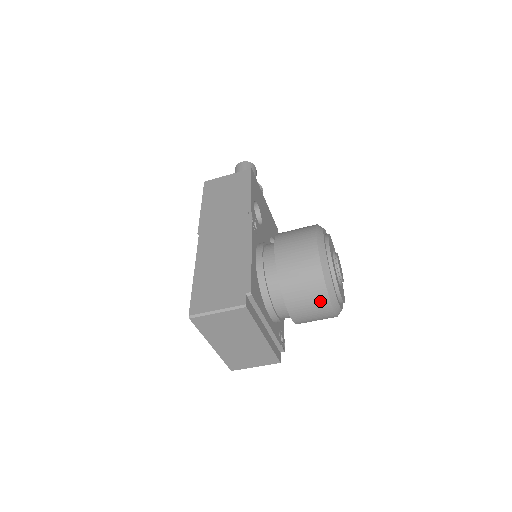
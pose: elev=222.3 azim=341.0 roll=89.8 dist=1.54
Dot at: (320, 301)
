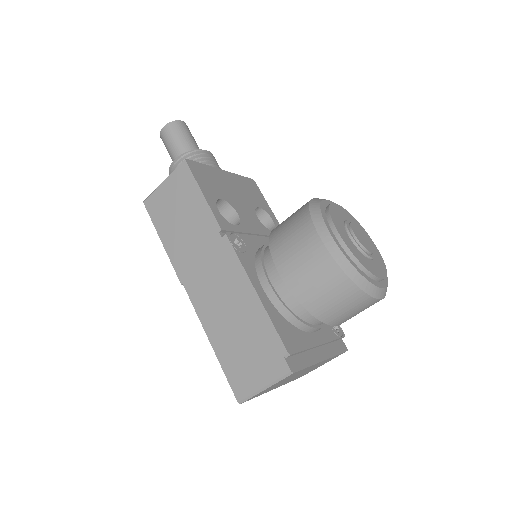
Dot at: (364, 304)
